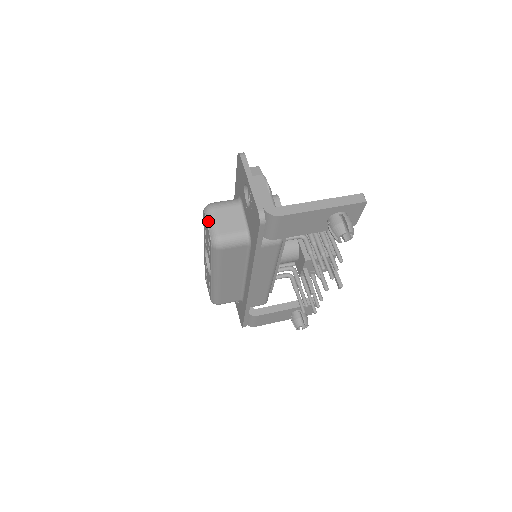
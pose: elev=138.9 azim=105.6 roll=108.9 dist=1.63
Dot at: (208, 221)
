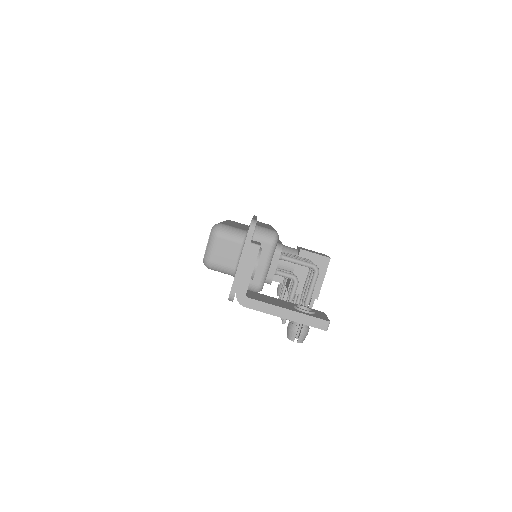
Dot at: (209, 243)
